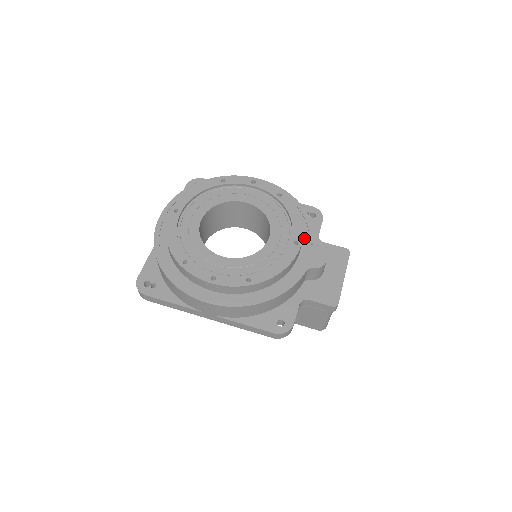
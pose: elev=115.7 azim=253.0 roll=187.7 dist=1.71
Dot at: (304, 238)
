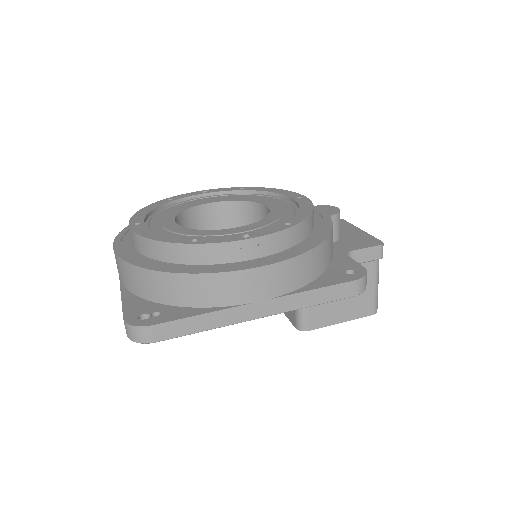
Dot at: occluded
